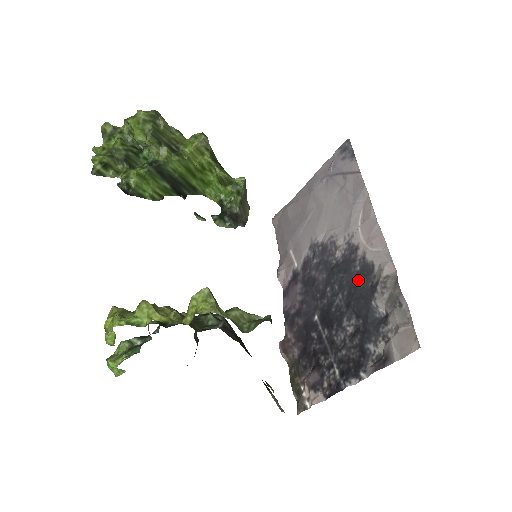
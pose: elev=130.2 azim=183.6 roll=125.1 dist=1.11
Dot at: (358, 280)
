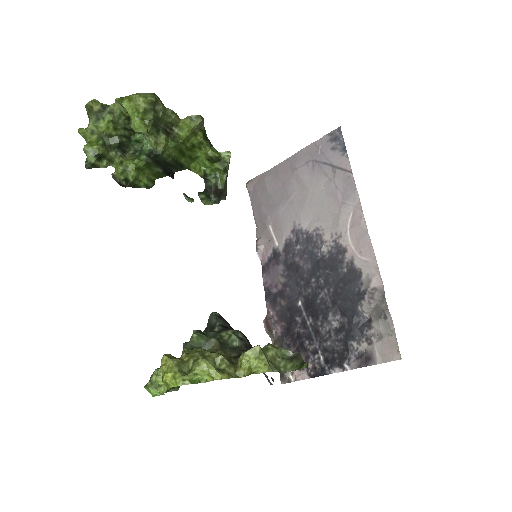
Dot at: (345, 282)
